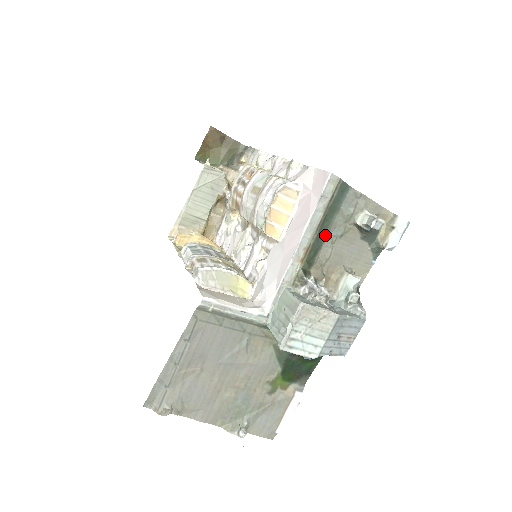
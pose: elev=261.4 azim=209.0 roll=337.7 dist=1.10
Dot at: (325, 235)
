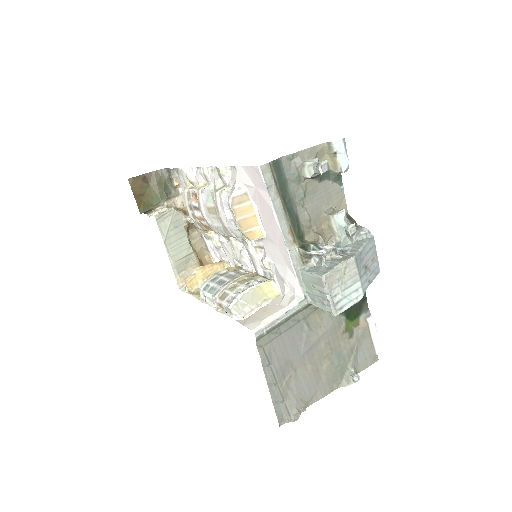
Dot at: (293, 207)
